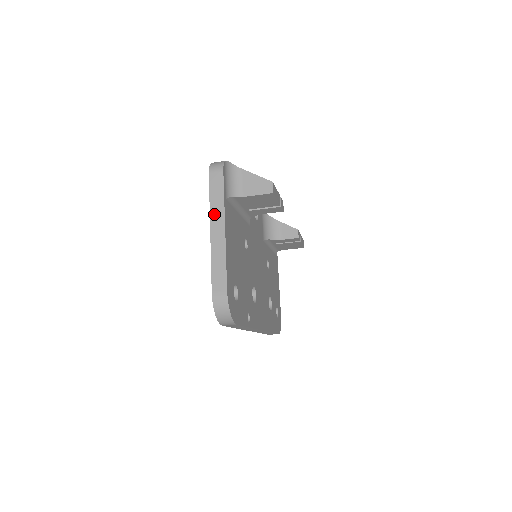
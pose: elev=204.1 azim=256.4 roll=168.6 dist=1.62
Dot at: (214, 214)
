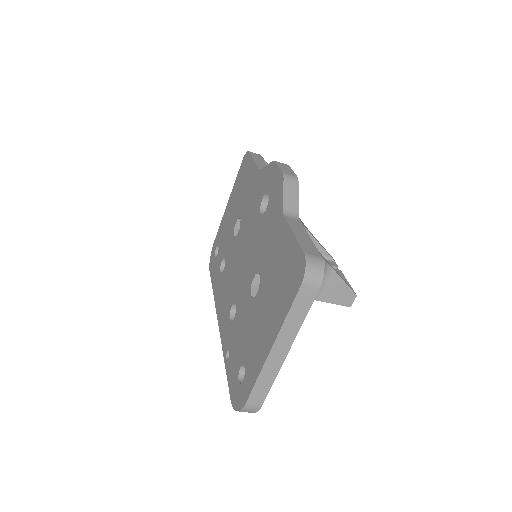
Dot at: (284, 333)
